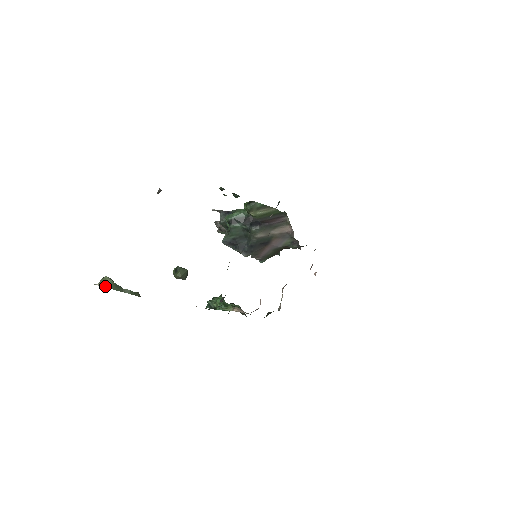
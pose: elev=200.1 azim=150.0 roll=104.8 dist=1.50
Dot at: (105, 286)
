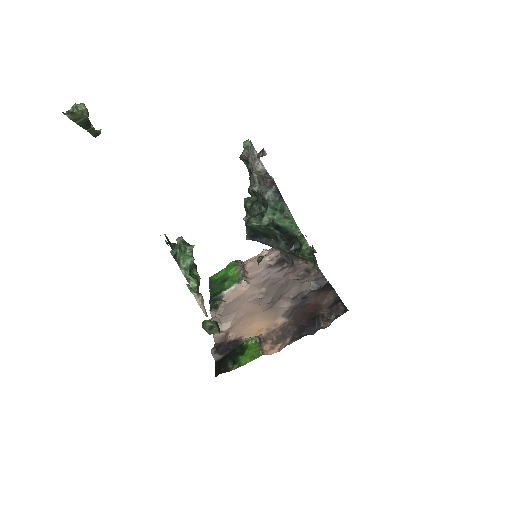
Dot at: (75, 120)
